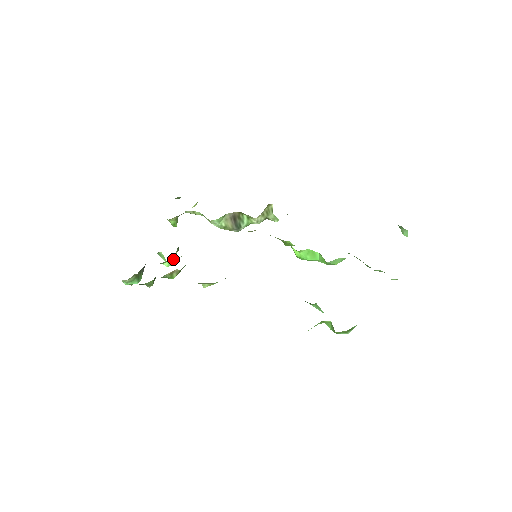
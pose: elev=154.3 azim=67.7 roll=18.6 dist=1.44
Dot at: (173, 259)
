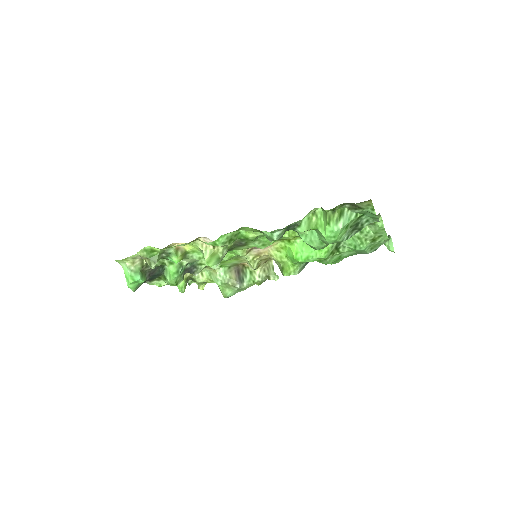
Dot at: (179, 265)
